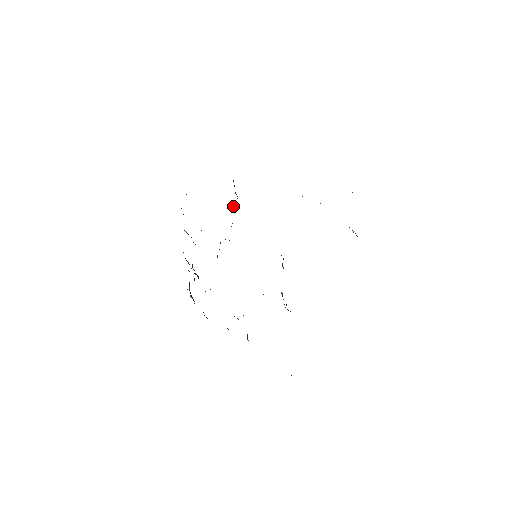
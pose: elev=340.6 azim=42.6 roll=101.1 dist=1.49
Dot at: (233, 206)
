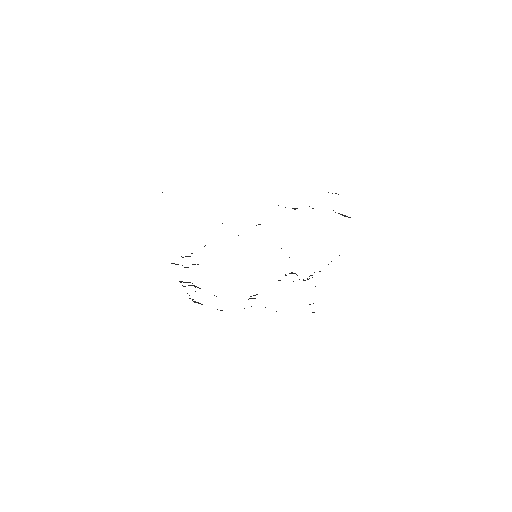
Dot at: occluded
